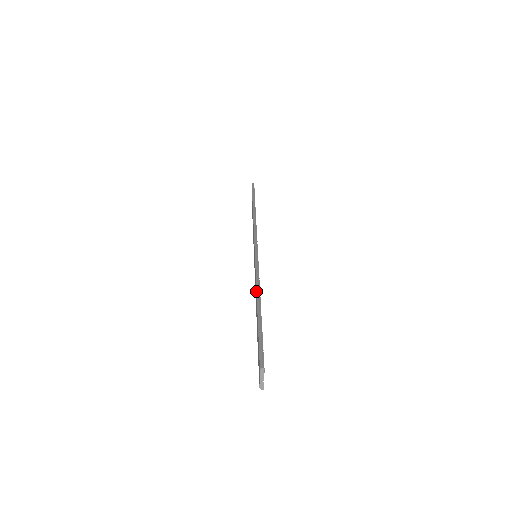
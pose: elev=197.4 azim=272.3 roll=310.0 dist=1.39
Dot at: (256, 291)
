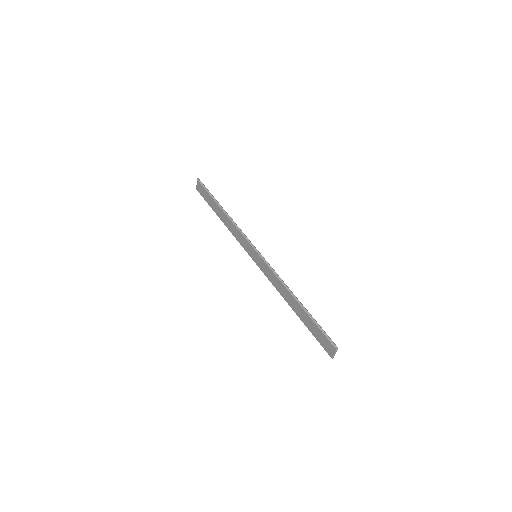
Dot at: (288, 291)
